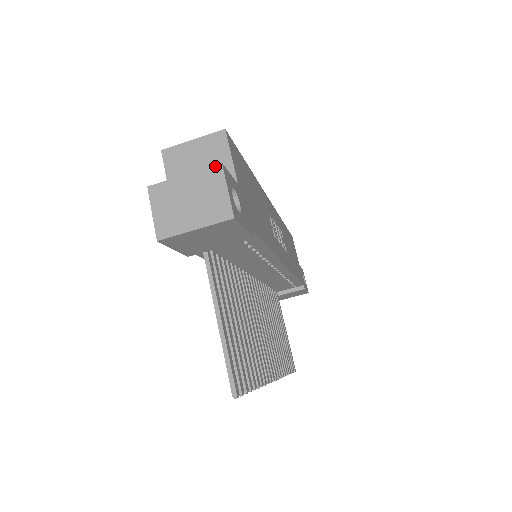
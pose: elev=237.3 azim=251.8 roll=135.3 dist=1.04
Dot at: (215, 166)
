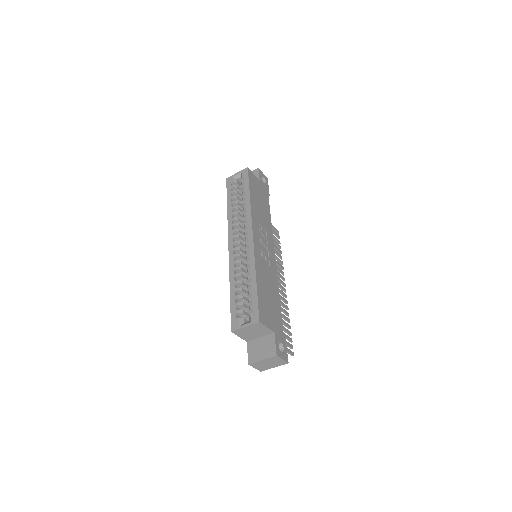
Dot at: (274, 357)
